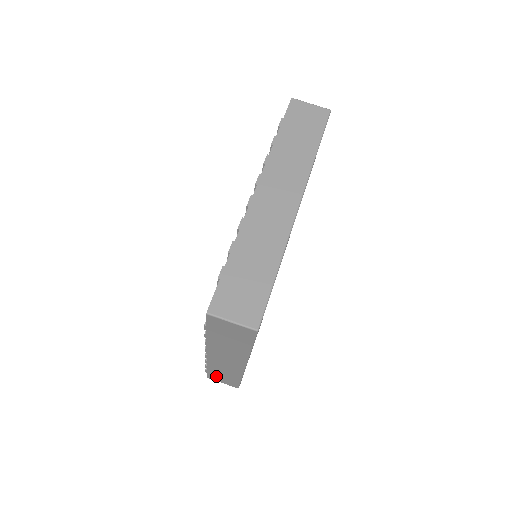
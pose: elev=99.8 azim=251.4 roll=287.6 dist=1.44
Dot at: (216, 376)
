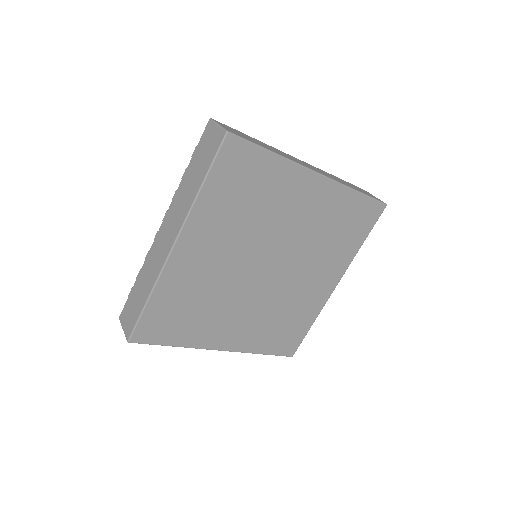
Dot at: (130, 305)
